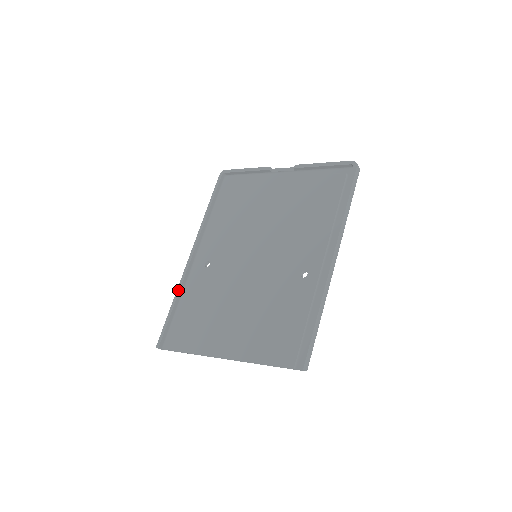
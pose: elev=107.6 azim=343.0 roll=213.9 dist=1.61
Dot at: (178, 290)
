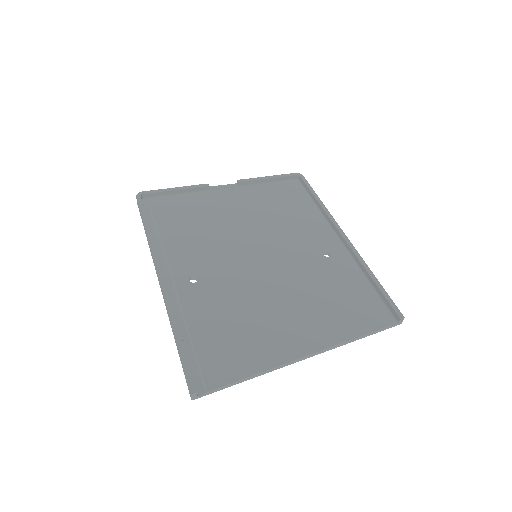
Dot at: (173, 315)
